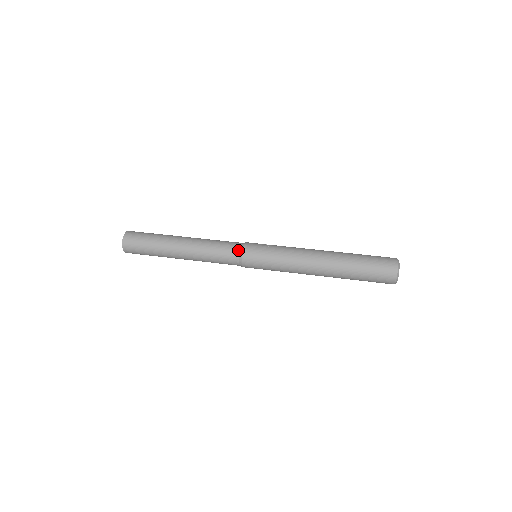
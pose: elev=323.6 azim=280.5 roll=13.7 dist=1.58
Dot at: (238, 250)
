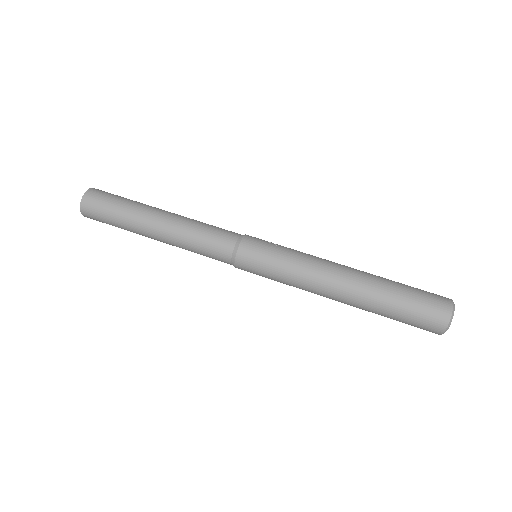
Dot at: (234, 240)
